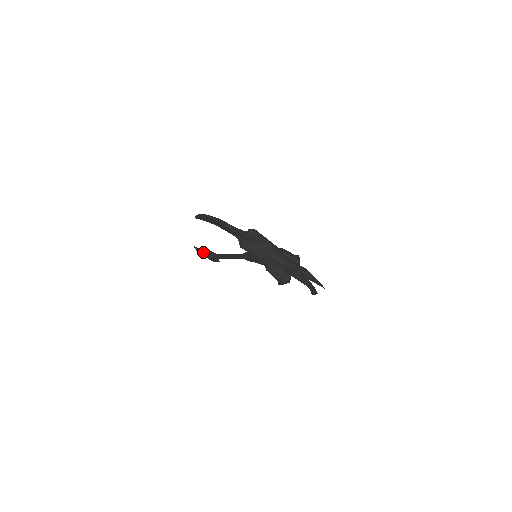
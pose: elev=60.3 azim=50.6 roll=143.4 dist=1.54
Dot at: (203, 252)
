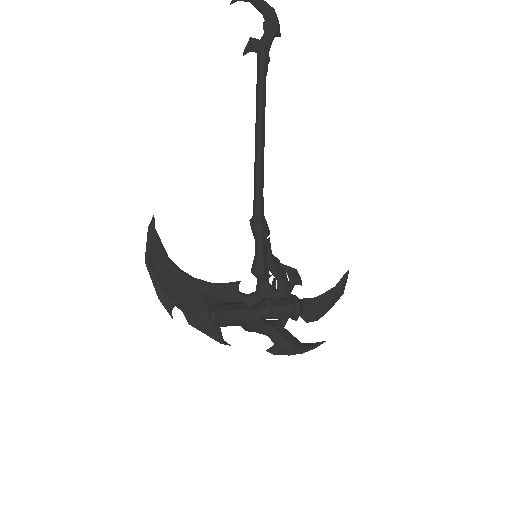
Dot at: (253, 2)
